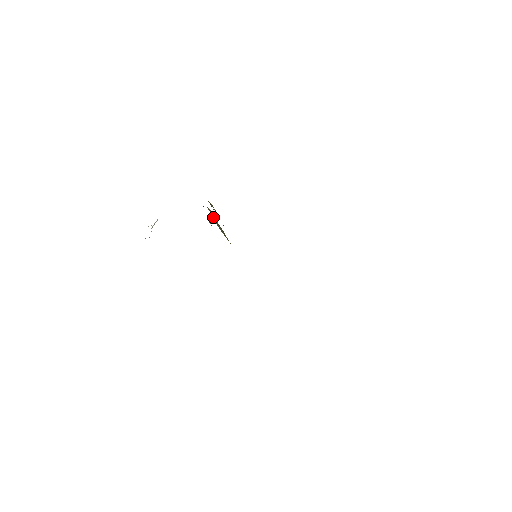
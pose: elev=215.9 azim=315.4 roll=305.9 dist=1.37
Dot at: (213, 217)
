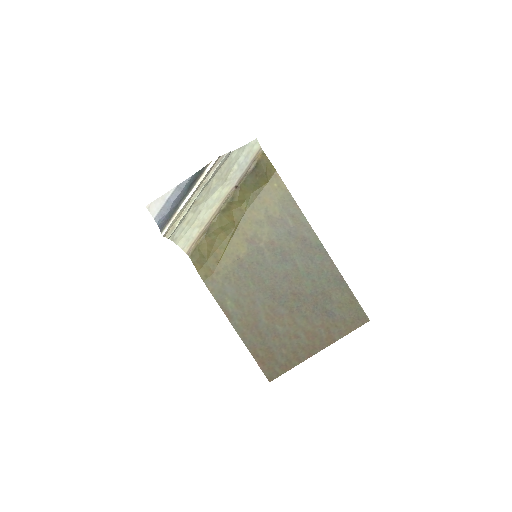
Dot at: (248, 180)
